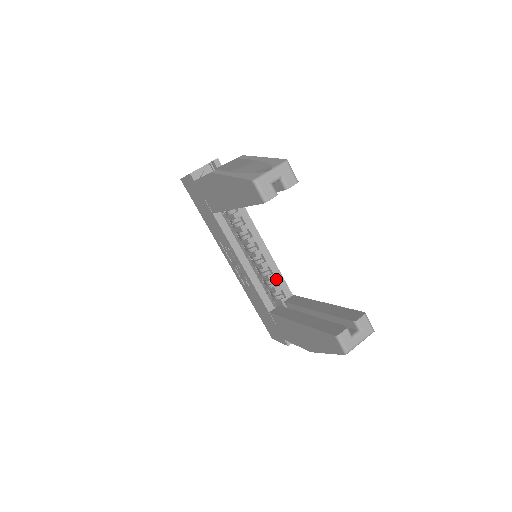
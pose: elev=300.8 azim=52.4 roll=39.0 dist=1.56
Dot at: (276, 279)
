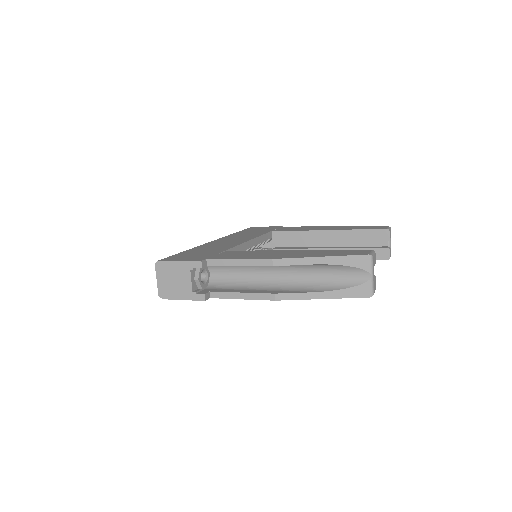
Dot at: occluded
